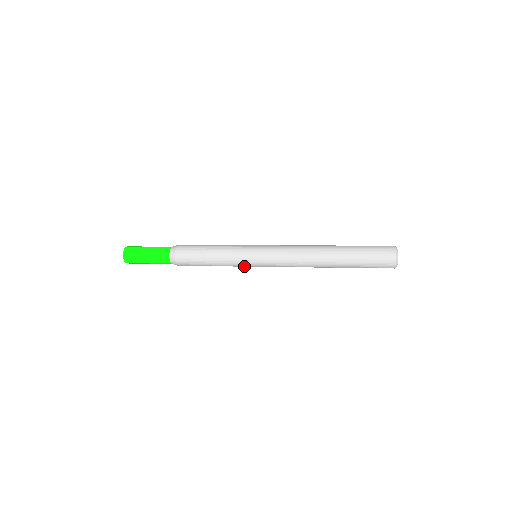
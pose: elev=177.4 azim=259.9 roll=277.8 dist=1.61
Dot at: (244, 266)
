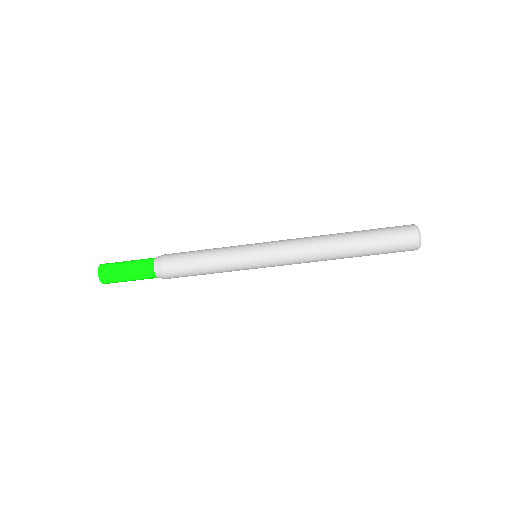
Dot at: (240, 252)
